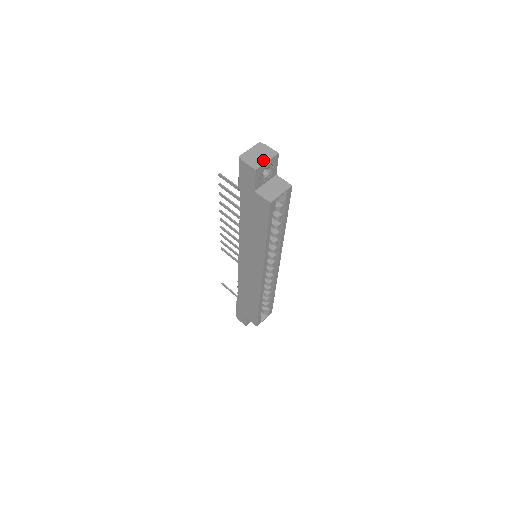
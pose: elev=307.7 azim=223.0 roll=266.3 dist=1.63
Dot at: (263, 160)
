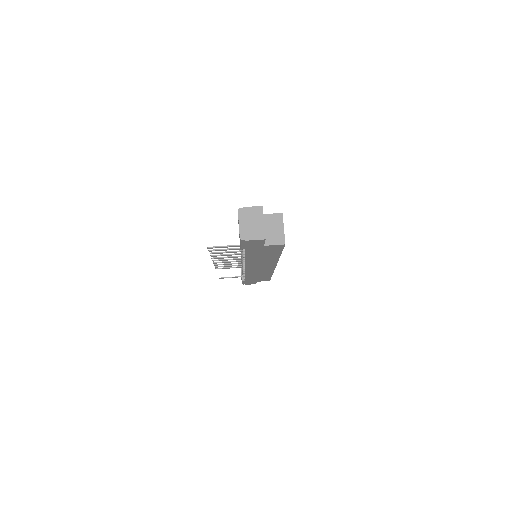
Dot at: (260, 225)
